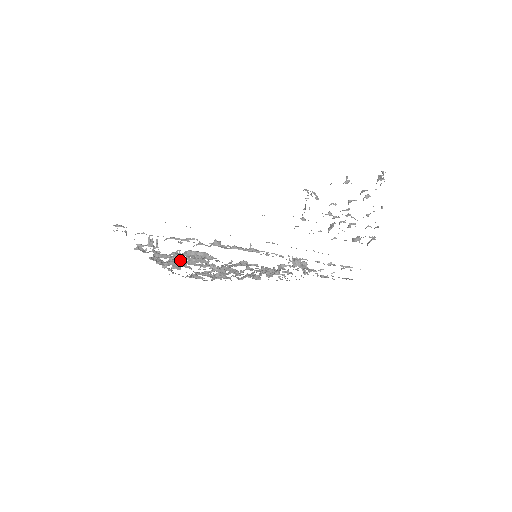
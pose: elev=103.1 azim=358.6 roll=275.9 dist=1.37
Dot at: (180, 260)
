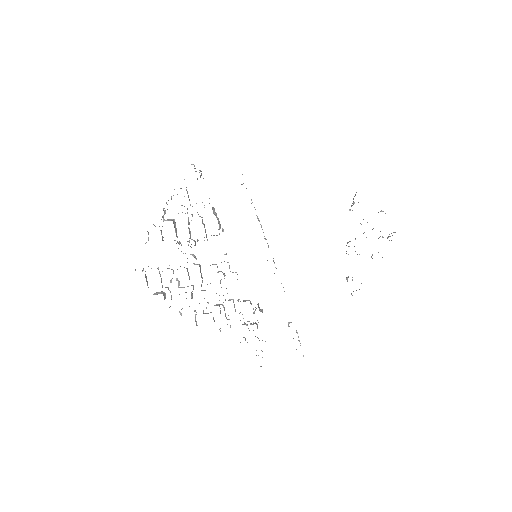
Dot at: (188, 219)
